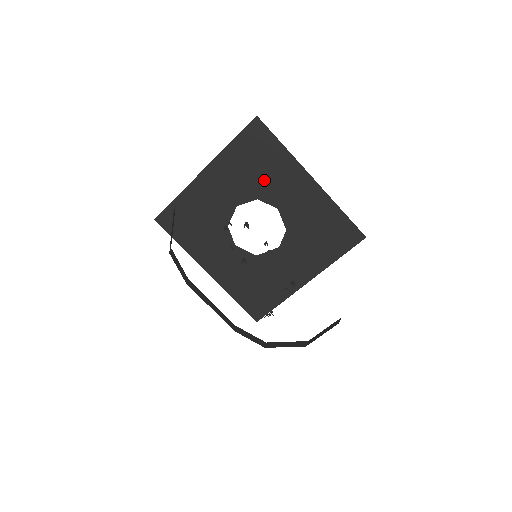
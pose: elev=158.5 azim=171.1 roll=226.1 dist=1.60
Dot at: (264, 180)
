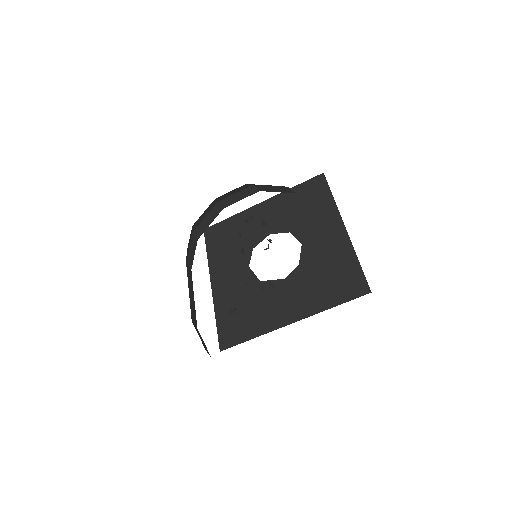
Dot at: (303, 219)
